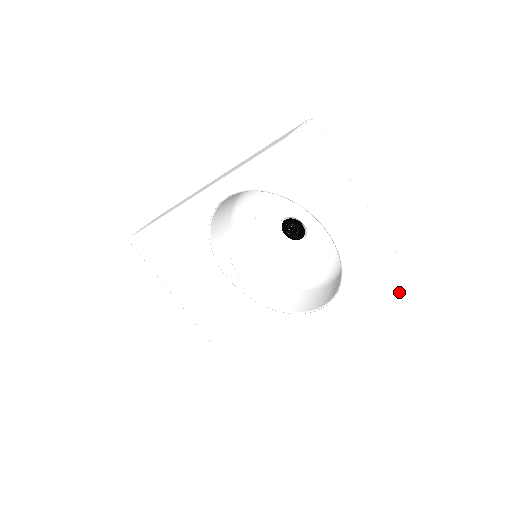
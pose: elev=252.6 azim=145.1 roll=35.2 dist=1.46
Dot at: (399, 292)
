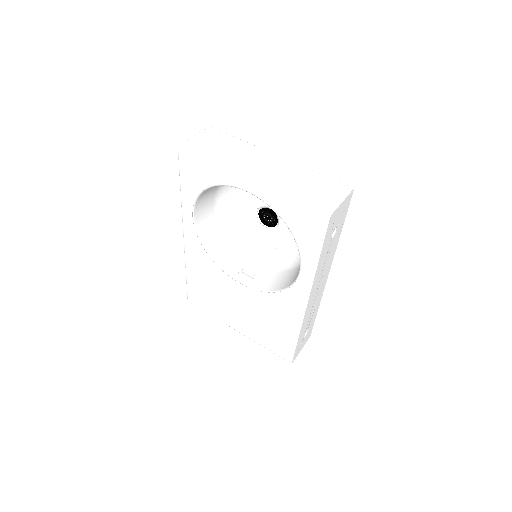
Dot at: (333, 204)
